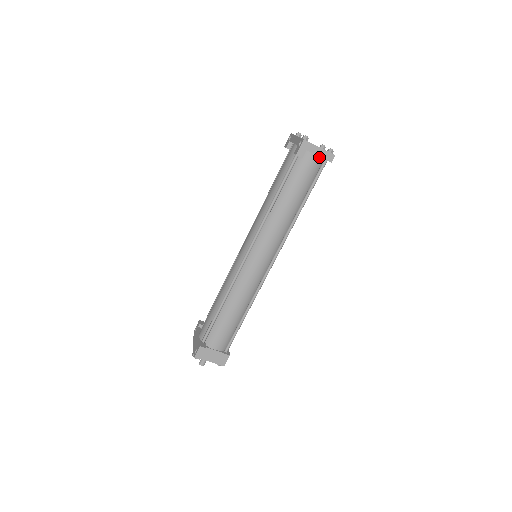
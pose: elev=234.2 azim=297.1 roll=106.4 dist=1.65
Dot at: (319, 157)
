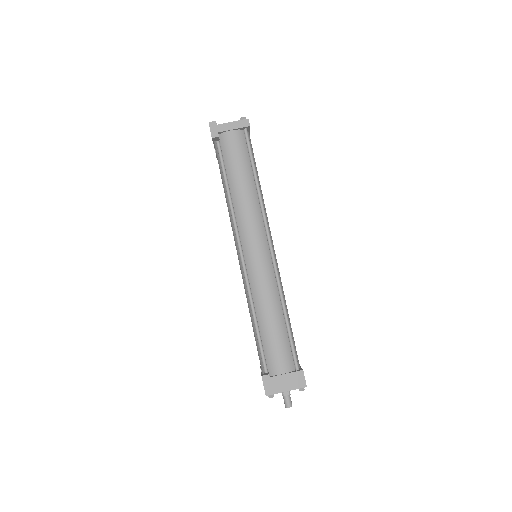
Dot at: (237, 130)
